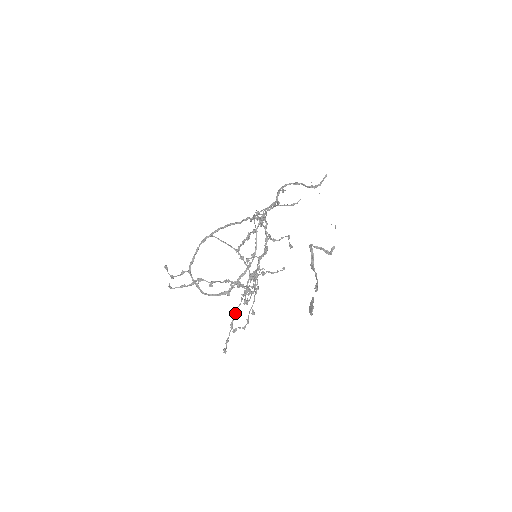
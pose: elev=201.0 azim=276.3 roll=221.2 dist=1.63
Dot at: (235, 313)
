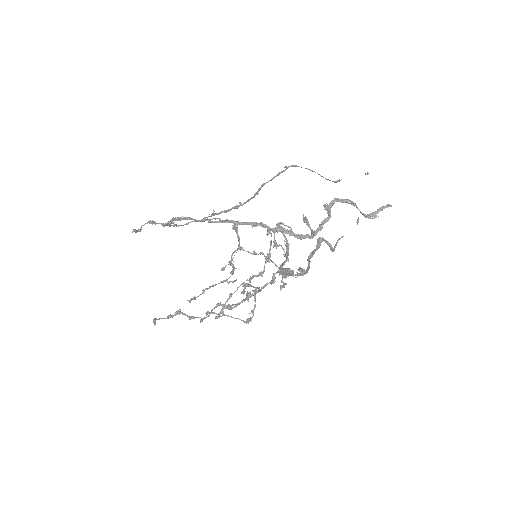
Dot at: occluded
